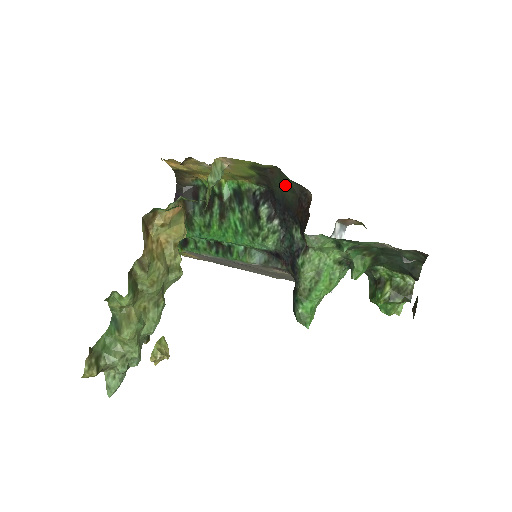
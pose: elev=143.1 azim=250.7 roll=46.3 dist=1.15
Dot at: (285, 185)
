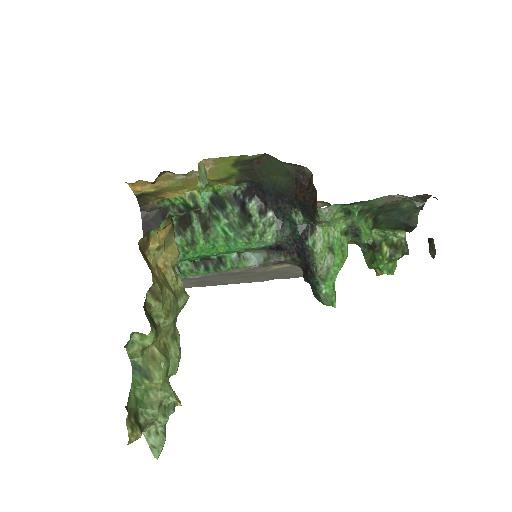
Dot at: (276, 171)
